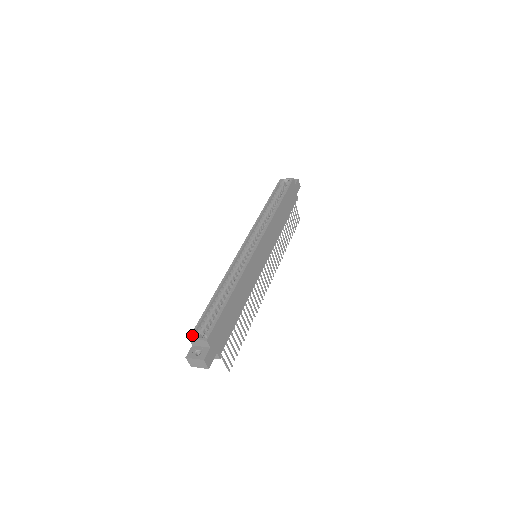
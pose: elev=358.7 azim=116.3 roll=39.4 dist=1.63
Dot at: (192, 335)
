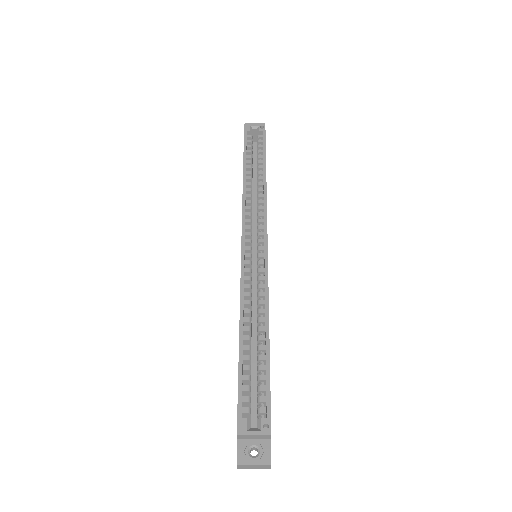
Dot at: (240, 427)
